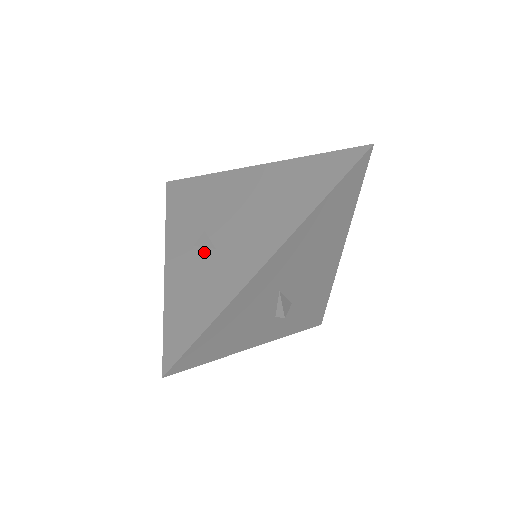
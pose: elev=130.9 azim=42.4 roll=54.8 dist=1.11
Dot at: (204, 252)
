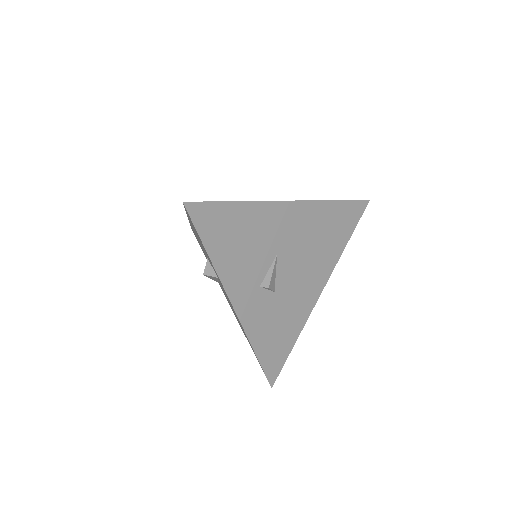
Dot at: occluded
